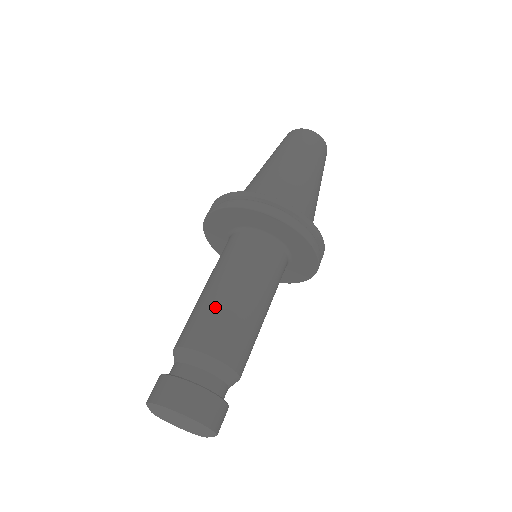
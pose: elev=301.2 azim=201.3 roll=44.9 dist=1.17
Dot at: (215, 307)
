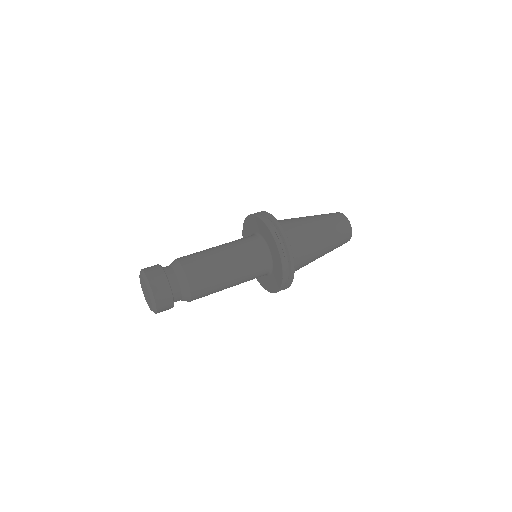
Dot at: (209, 257)
